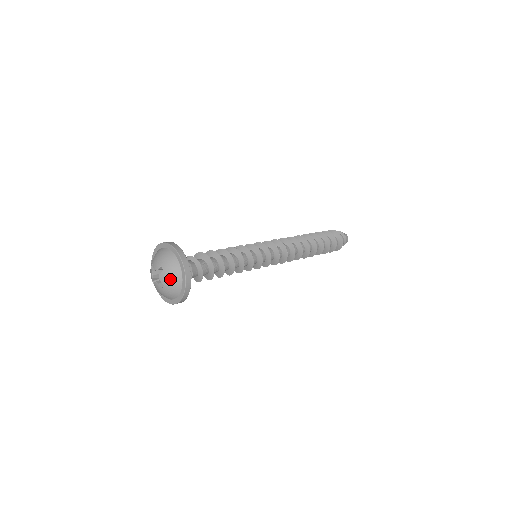
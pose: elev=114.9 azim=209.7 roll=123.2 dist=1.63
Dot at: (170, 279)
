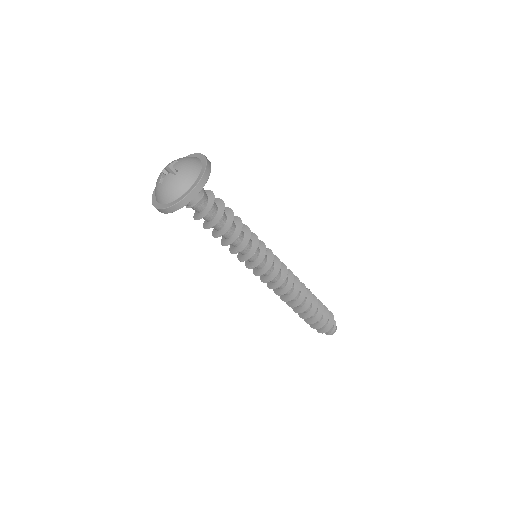
Dot at: (188, 164)
